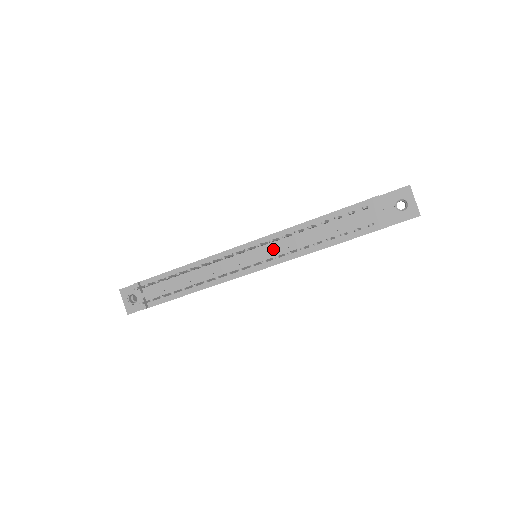
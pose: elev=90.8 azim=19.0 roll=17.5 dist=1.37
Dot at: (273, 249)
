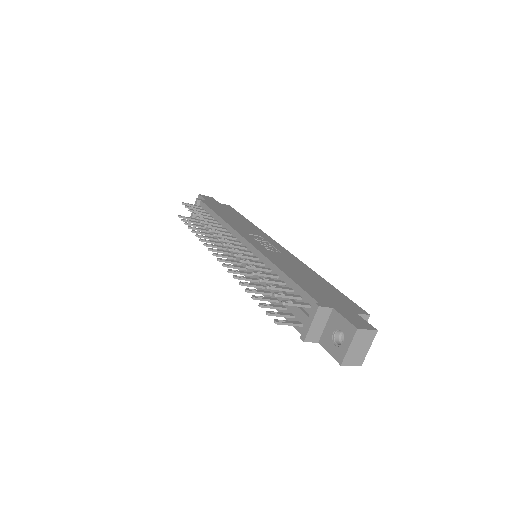
Dot at: occluded
